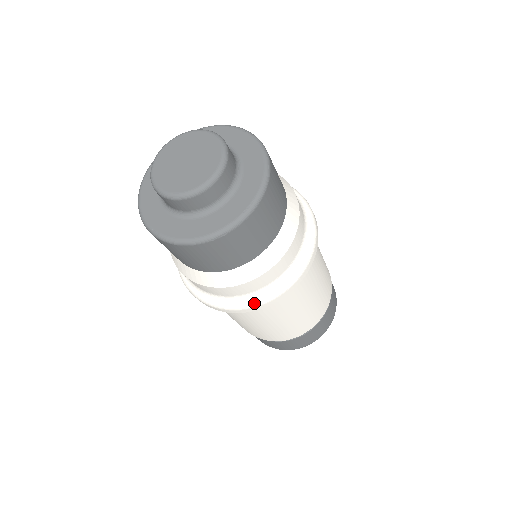
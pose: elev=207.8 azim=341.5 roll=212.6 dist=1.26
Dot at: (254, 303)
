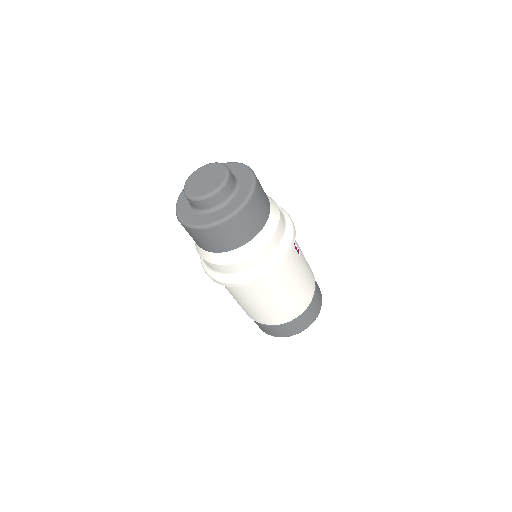
Dot at: (234, 281)
